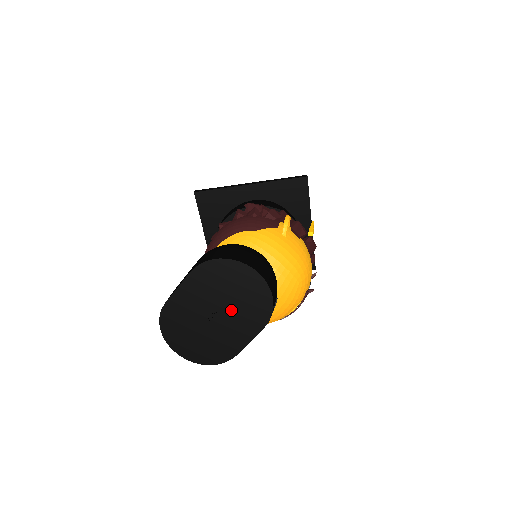
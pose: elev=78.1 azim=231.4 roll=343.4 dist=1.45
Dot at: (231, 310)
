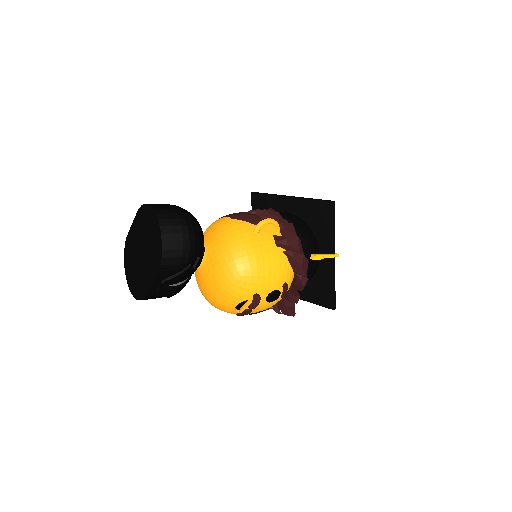
Dot at: (147, 252)
